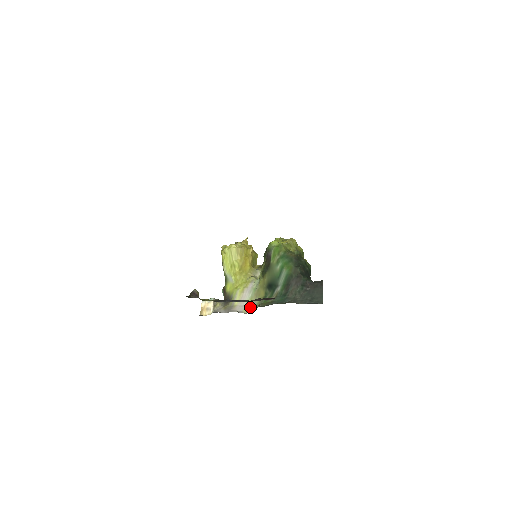
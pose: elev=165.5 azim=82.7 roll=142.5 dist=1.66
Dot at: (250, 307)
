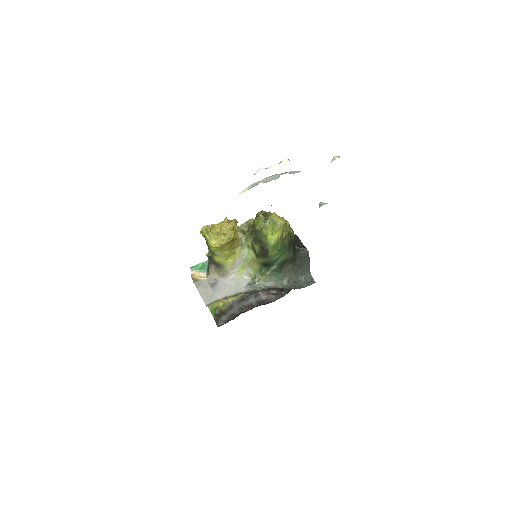
Dot at: (243, 272)
